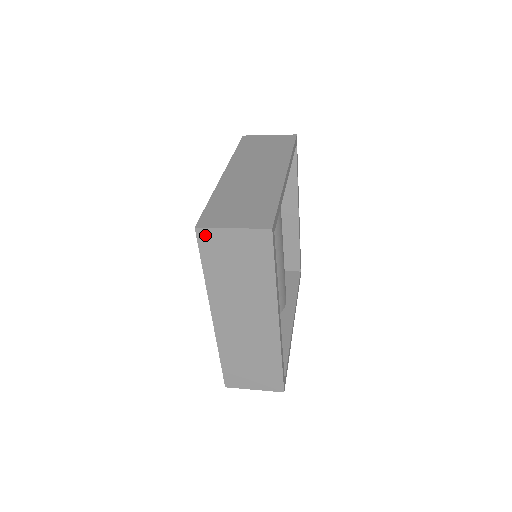
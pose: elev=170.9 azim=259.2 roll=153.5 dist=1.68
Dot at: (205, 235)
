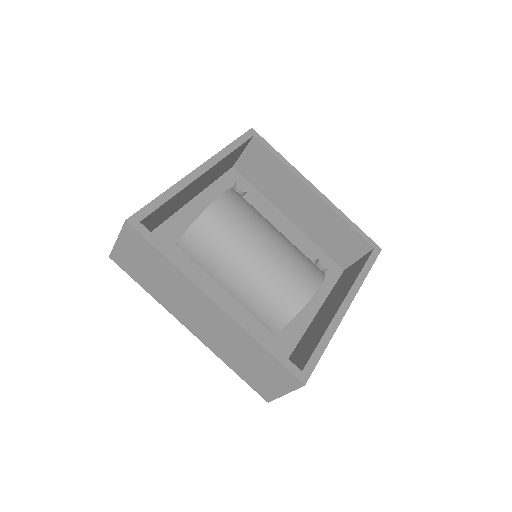
Dot at: (116, 258)
